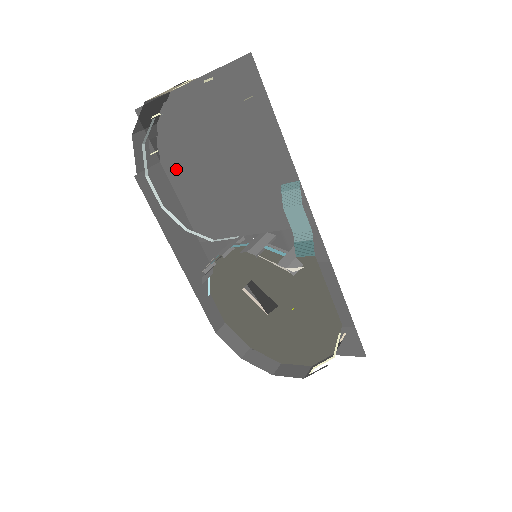
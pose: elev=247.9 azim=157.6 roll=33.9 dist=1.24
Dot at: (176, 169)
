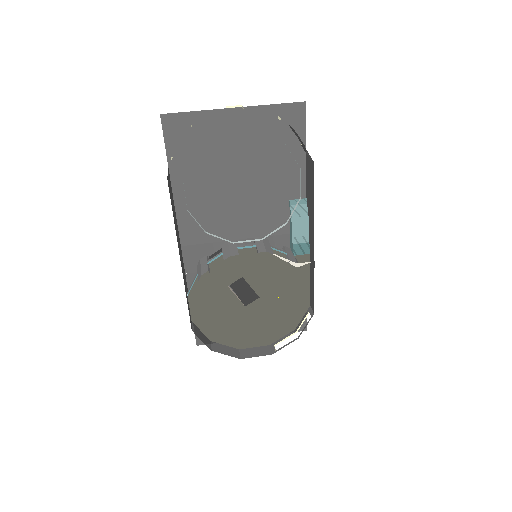
Dot at: (186, 176)
